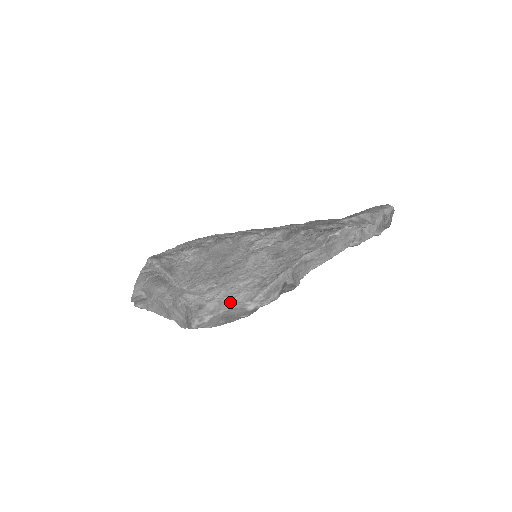
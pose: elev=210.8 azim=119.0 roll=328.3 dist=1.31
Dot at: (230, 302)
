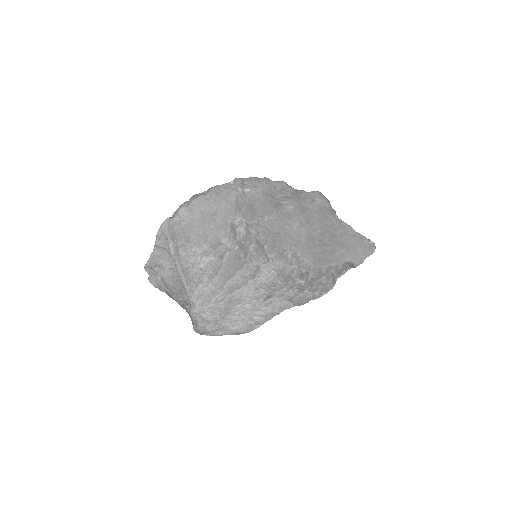
Dot at: (224, 333)
